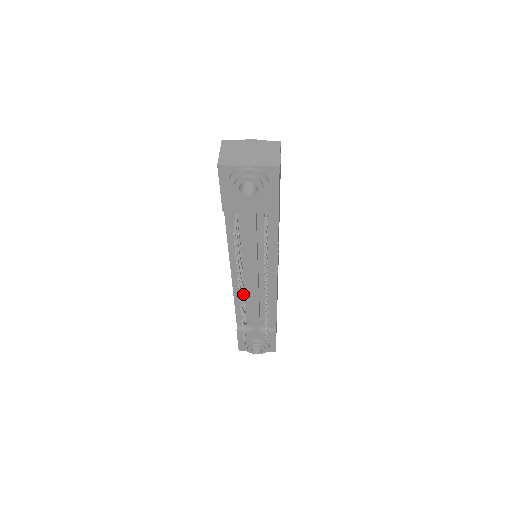
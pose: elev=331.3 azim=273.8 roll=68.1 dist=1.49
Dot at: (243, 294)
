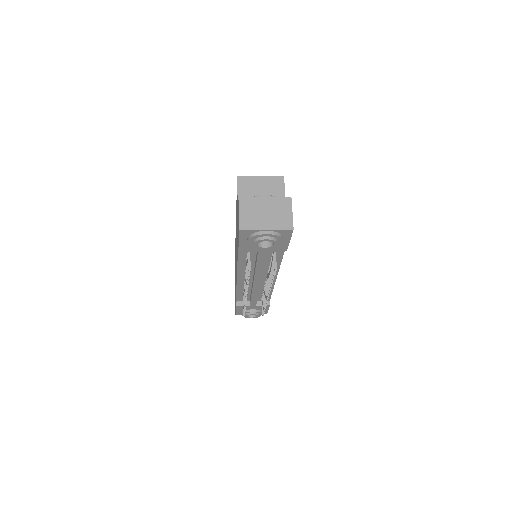
Dot at: occluded
